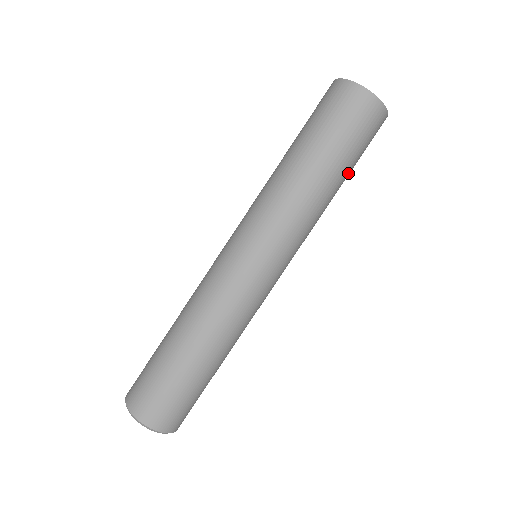
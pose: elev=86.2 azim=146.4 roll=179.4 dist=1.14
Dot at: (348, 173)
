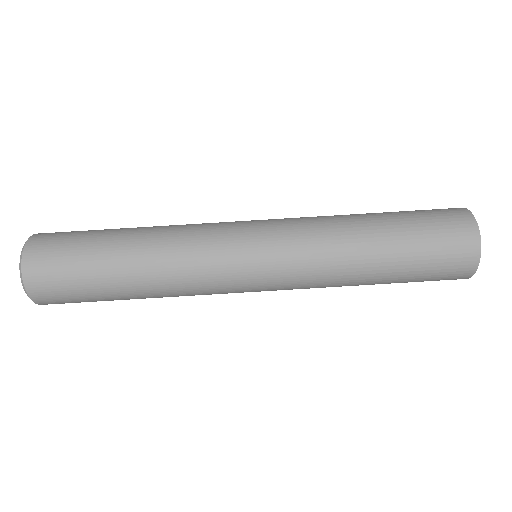
Dot at: (395, 277)
